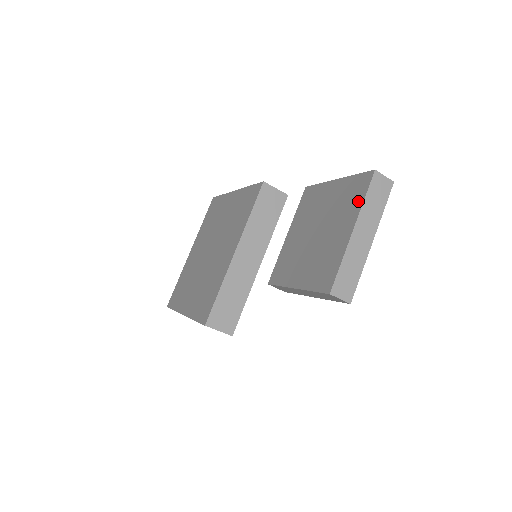
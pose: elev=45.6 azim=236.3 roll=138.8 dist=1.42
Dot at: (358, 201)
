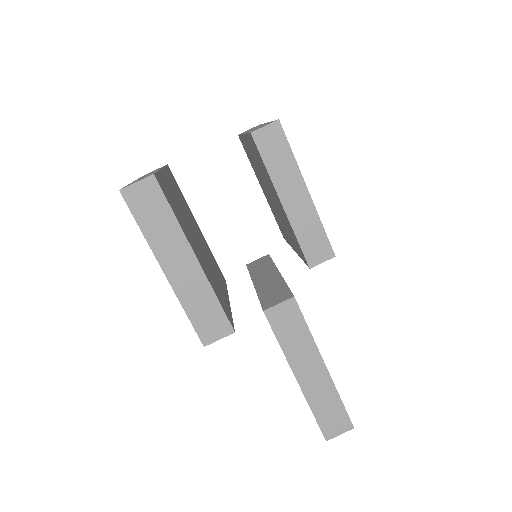
Dot at: (243, 142)
